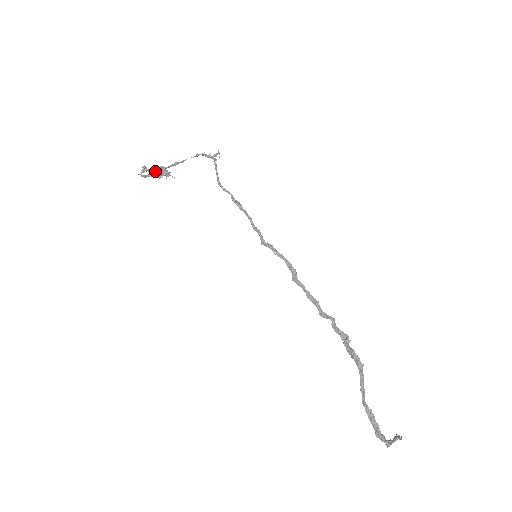
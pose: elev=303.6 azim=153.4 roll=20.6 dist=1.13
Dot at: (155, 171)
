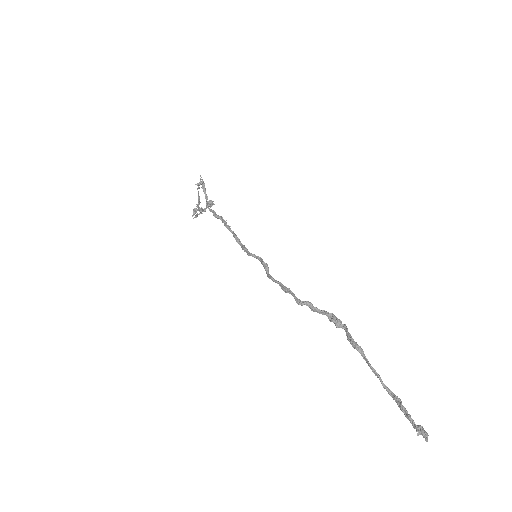
Dot at: (198, 209)
